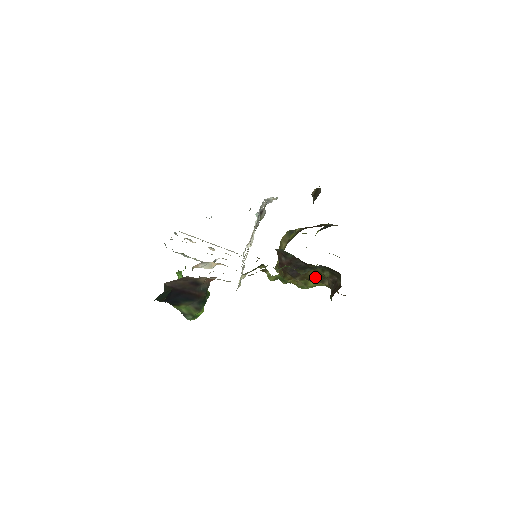
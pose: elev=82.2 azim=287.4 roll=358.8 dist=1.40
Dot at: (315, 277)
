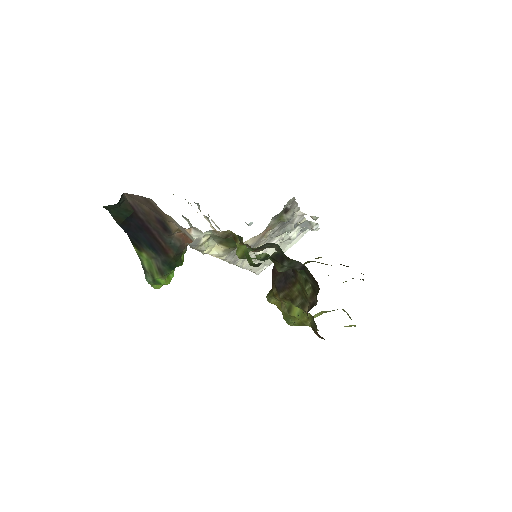
Dot at: (298, 297)
